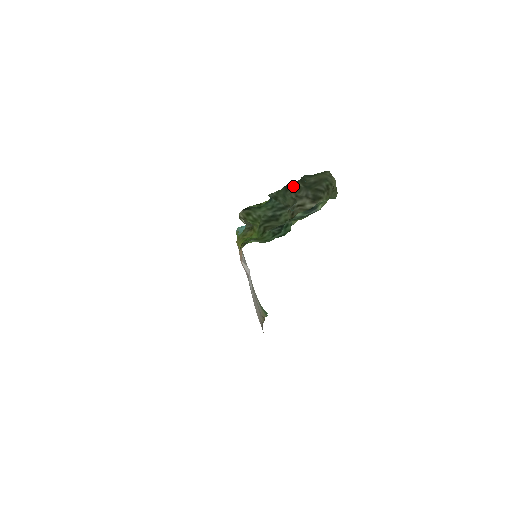
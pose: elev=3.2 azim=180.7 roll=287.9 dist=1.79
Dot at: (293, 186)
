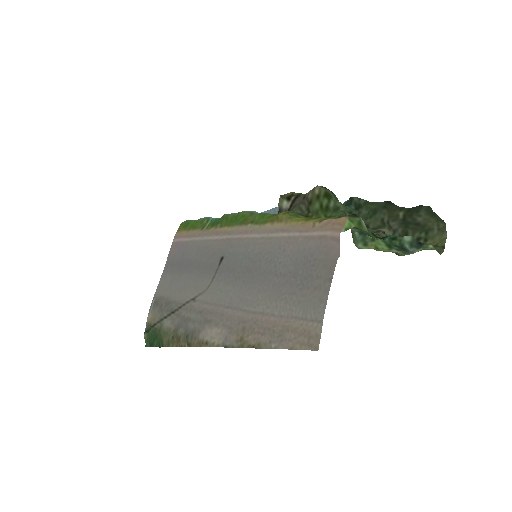
Dot at: (394, 209)
